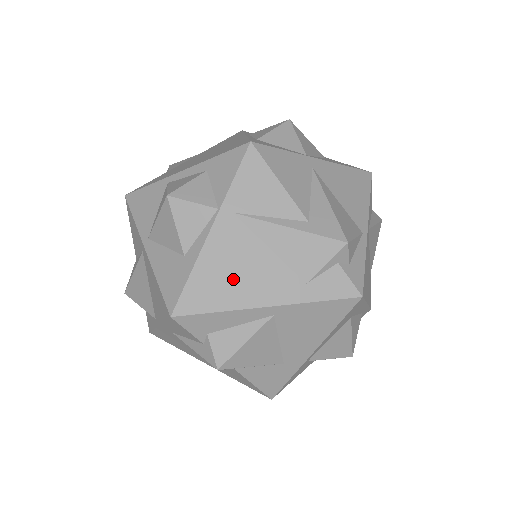
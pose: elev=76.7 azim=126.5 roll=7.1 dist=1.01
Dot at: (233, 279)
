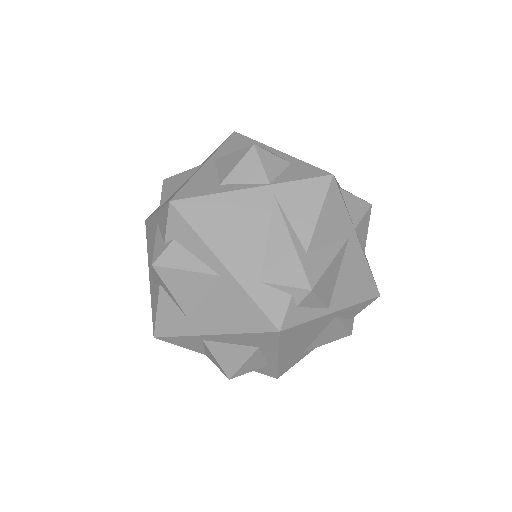
Dot at: (227, 227)
